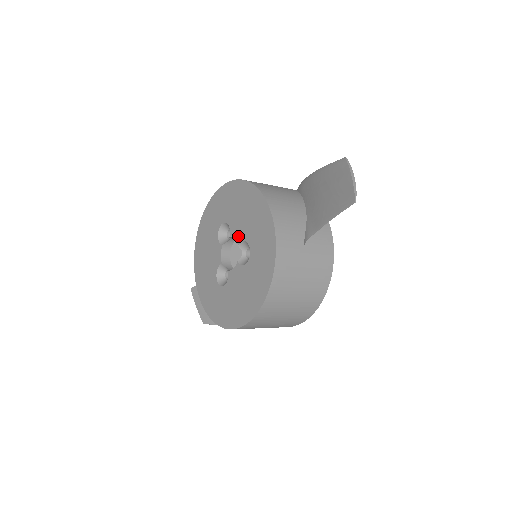
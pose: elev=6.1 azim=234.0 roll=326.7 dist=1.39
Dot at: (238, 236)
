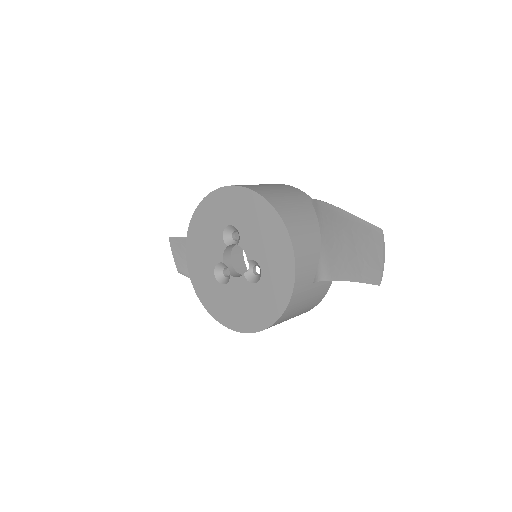
Dot at: (249, 252)
